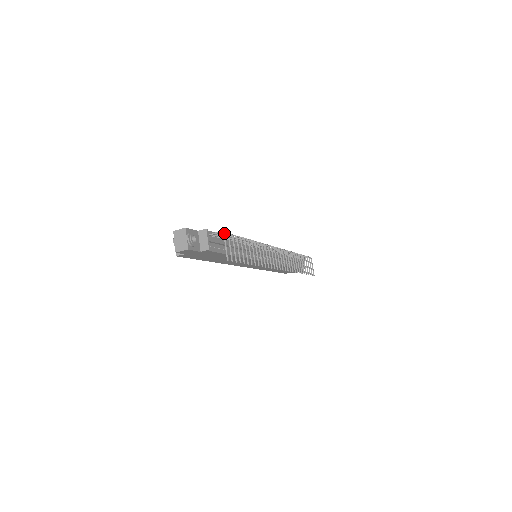
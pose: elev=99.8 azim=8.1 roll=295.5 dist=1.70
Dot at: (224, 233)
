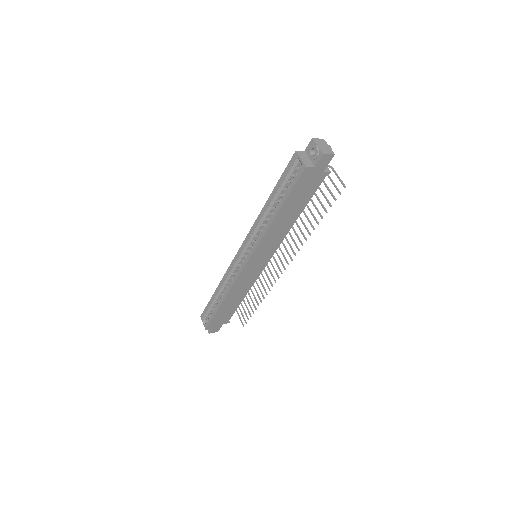
Dot at: (332, 167)
